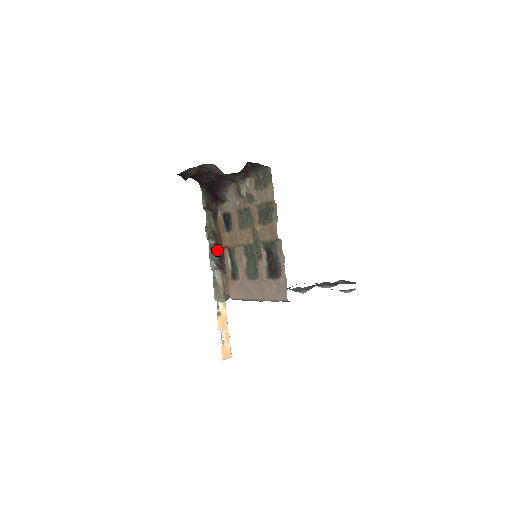
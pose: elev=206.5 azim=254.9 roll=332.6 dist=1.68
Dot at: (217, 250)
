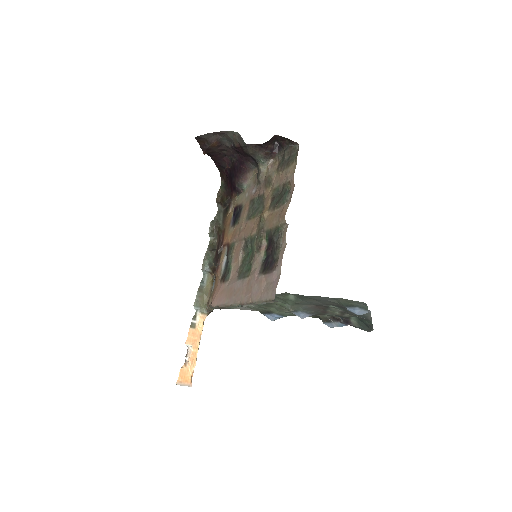
Dot at: (216, 249)
